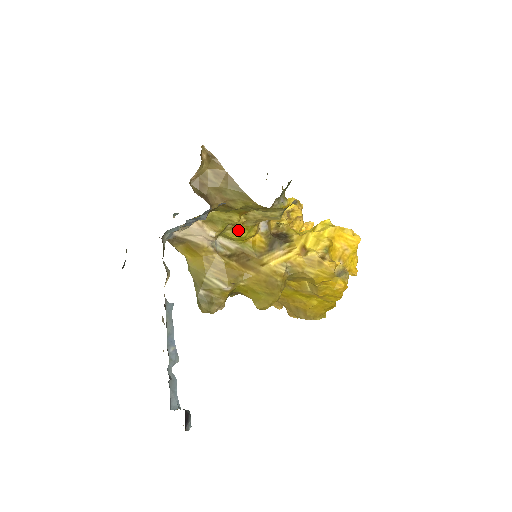
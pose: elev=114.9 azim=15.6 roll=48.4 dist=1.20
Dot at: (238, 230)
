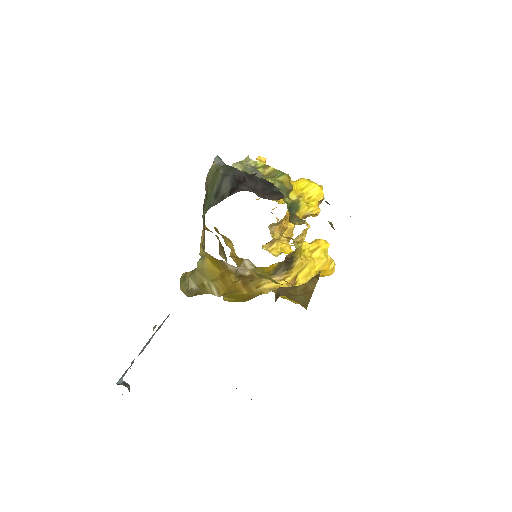
Dot at: (268, 272)
